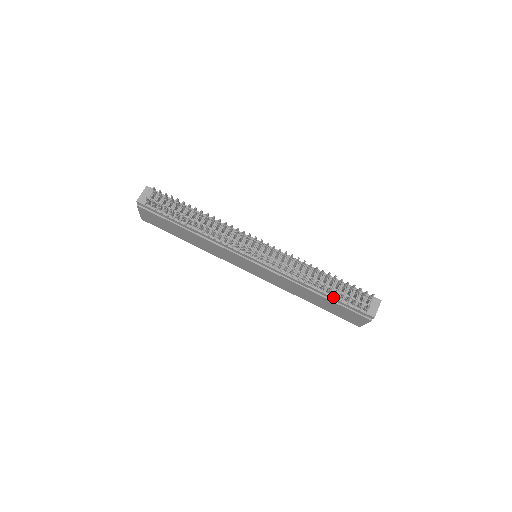
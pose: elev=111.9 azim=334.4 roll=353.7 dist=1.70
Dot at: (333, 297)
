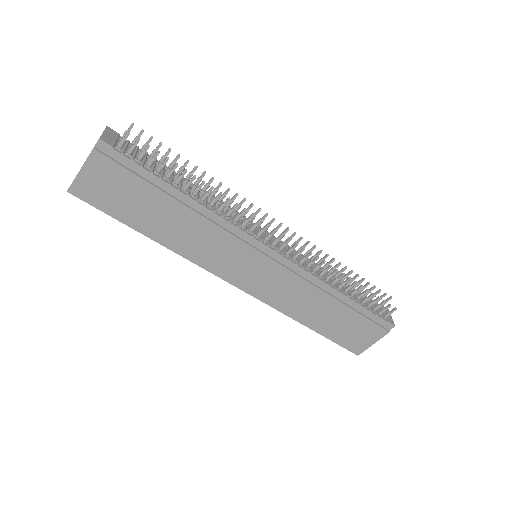
Dot at: (357, 302)
